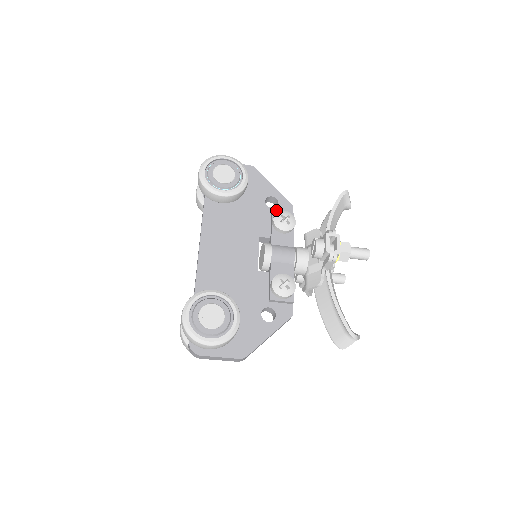
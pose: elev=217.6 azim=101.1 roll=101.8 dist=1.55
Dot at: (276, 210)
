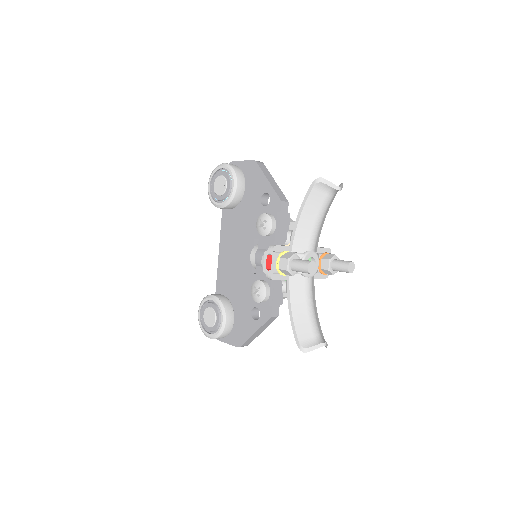
Dot at: (268, 208)
